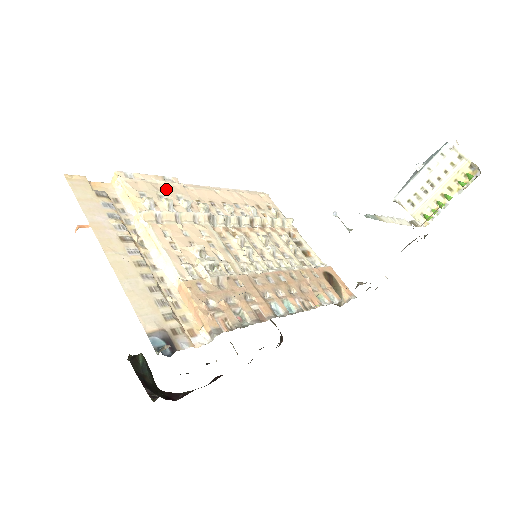
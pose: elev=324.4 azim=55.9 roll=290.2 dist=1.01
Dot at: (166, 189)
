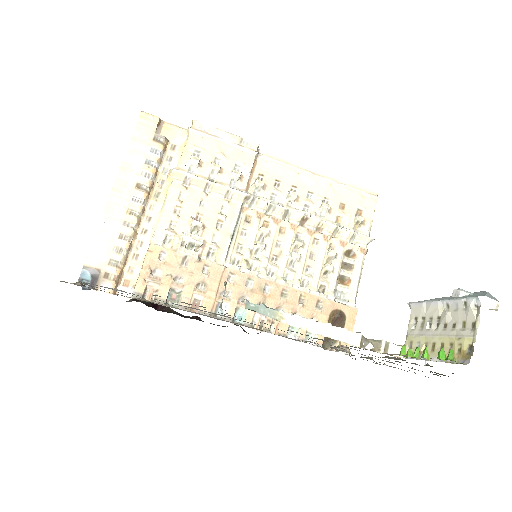
Dot at: (231, 153)
